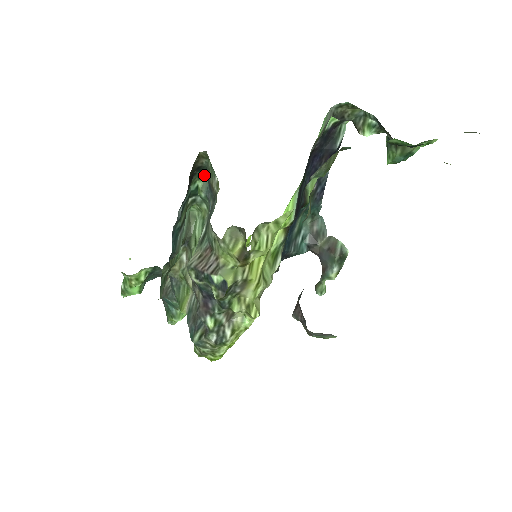
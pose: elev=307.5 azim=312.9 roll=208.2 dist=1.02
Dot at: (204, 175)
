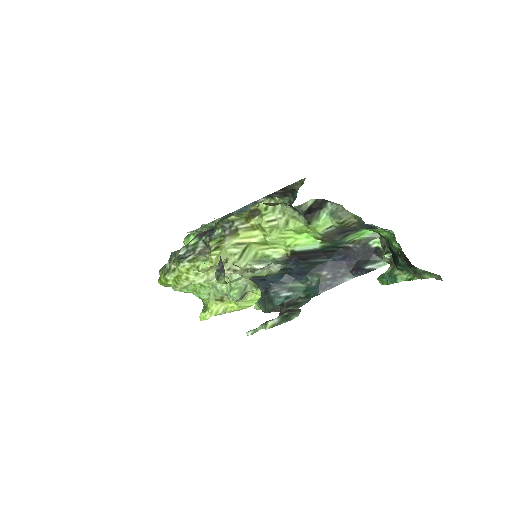
Dot at: (292, 203)
